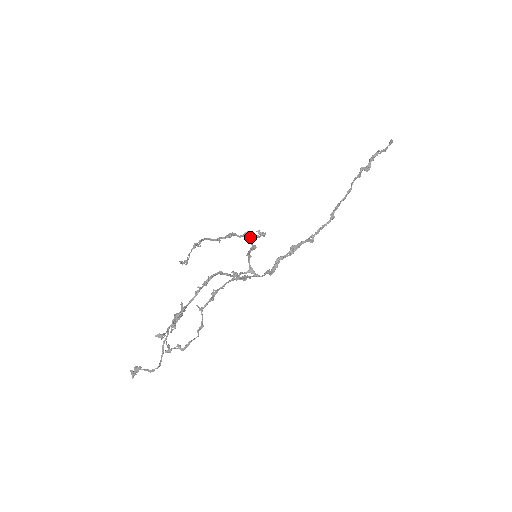
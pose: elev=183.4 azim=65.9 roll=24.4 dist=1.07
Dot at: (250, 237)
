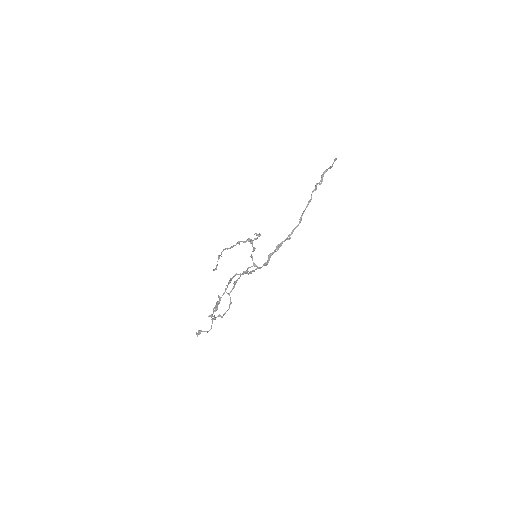
Dot at: (251, 242)
